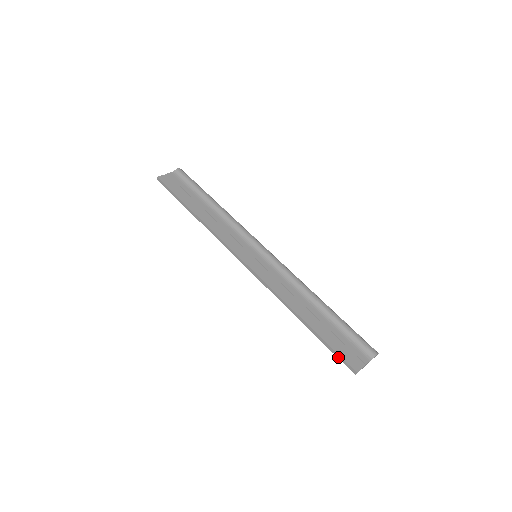
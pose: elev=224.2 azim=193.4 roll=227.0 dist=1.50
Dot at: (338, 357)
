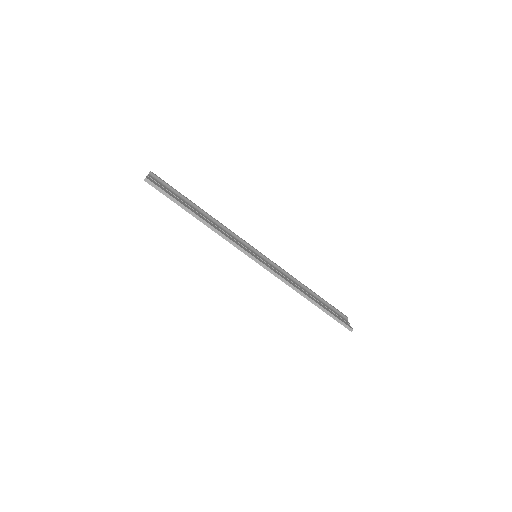
Dot at: (340, 322)
